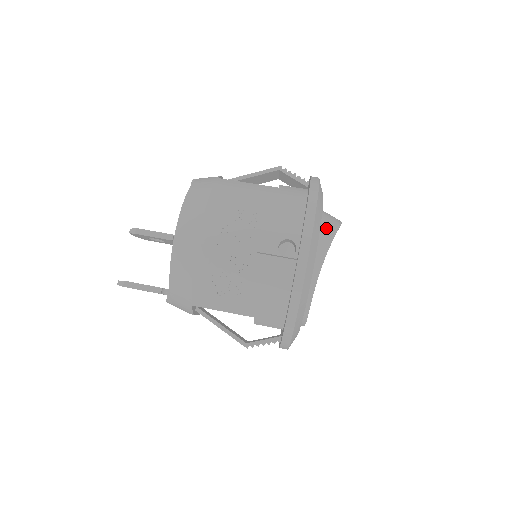
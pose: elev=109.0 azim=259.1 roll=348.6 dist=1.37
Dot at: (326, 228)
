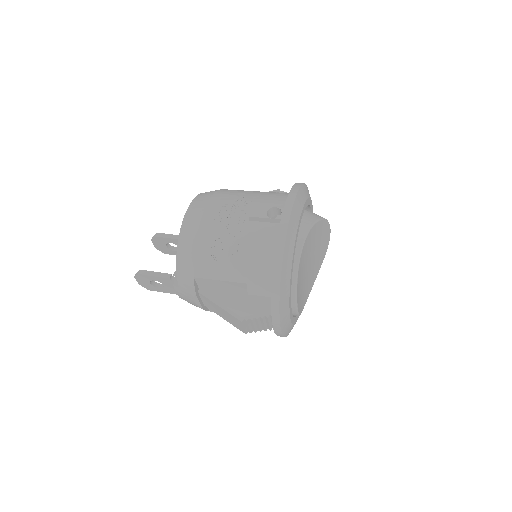
Dot at: (312, 215)
